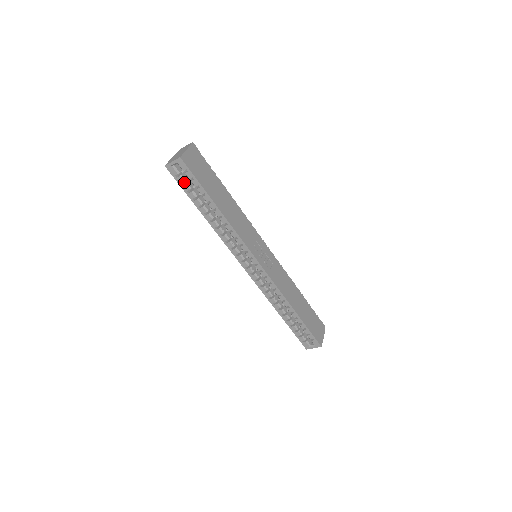
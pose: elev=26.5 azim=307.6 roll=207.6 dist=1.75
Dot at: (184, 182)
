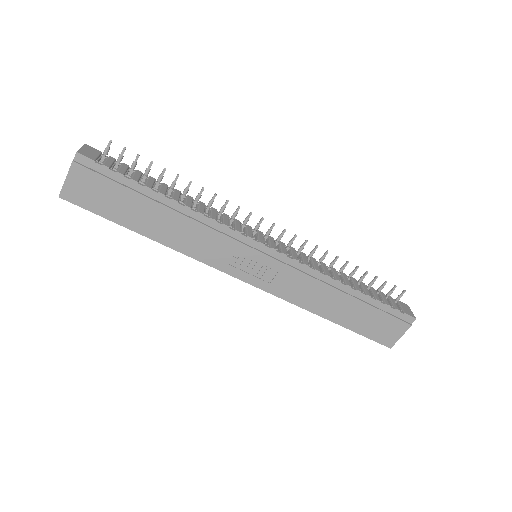
Dot at: occluded
